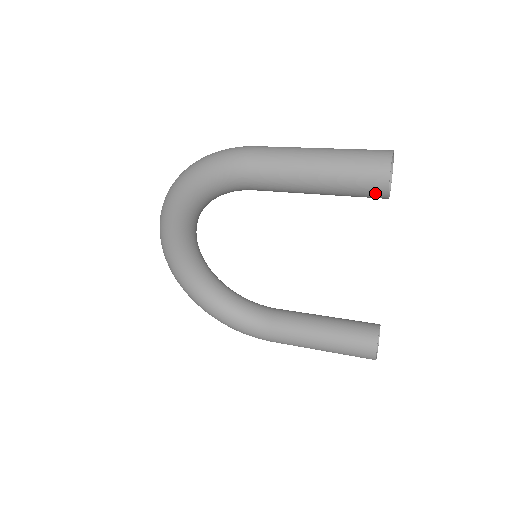
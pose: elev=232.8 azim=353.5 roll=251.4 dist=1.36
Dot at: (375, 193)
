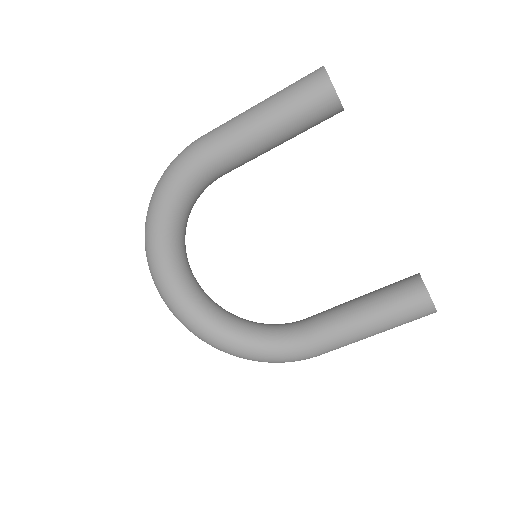
Dot at: (326, 104)
